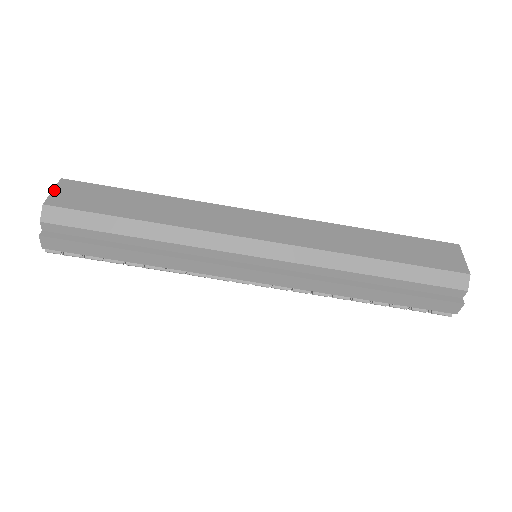
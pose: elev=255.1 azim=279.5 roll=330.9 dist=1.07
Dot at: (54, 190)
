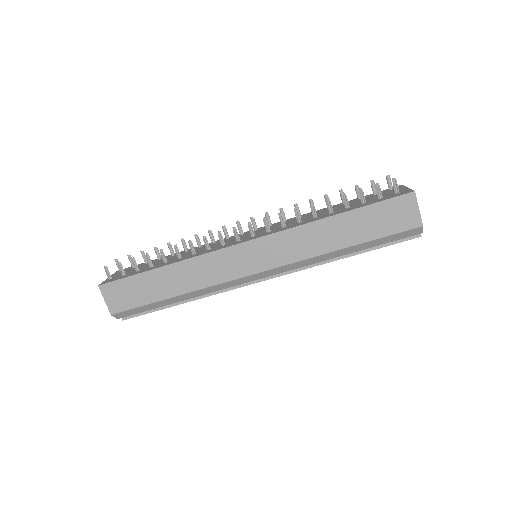
Dot at: (105, 299)
